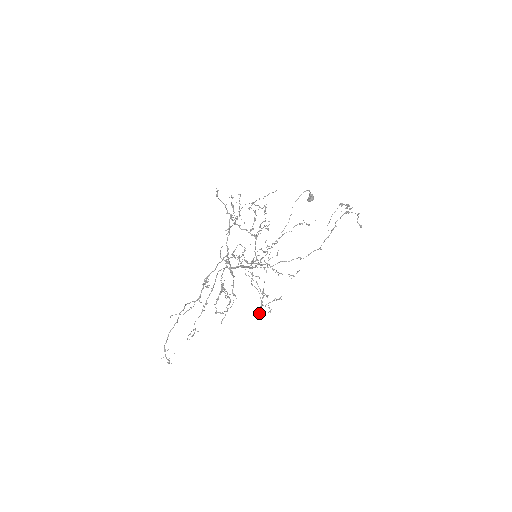
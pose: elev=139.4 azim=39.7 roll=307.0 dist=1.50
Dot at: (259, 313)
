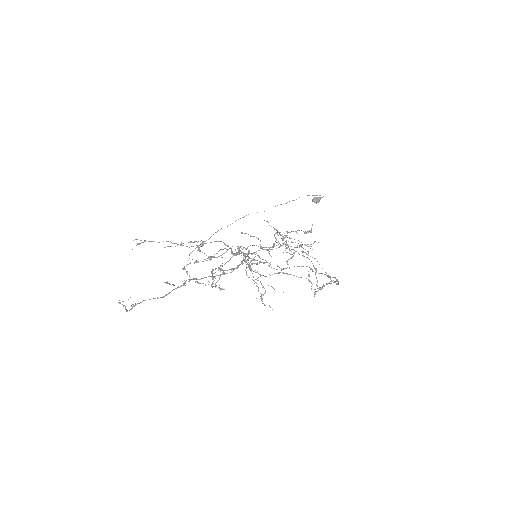
Dot at: occluded
